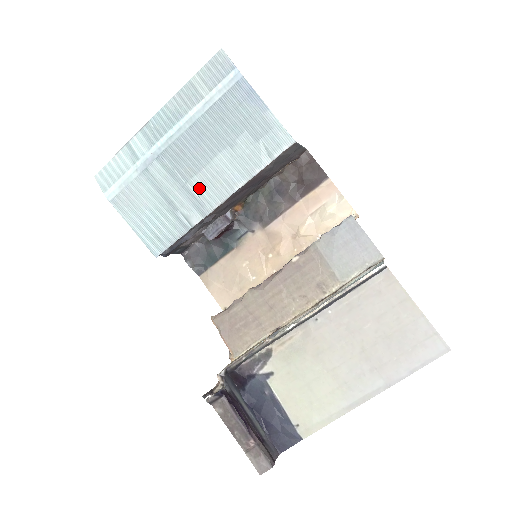
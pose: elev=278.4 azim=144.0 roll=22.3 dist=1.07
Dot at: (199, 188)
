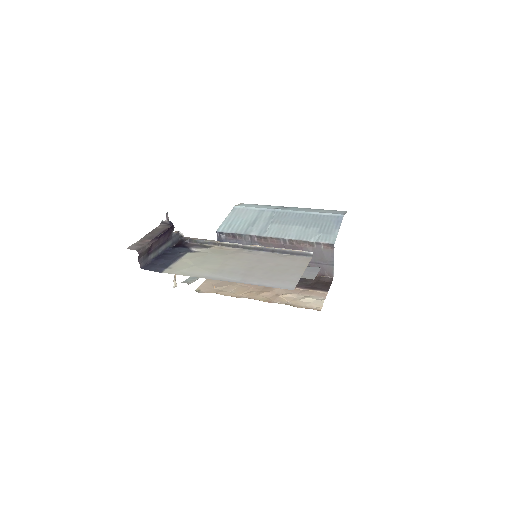
Dot at: (273, 228)
